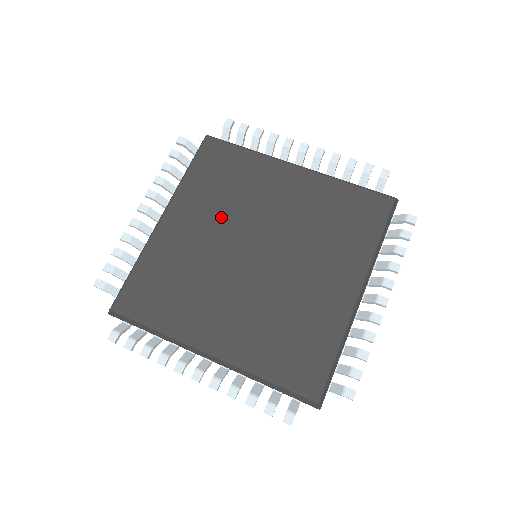
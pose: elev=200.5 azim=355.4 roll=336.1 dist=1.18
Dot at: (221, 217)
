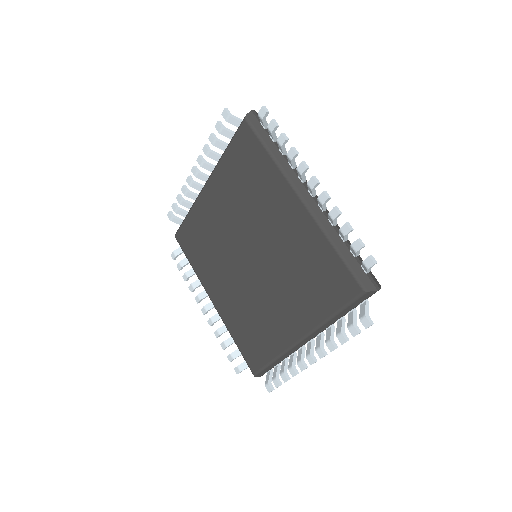
Dot at: (236, 212)
